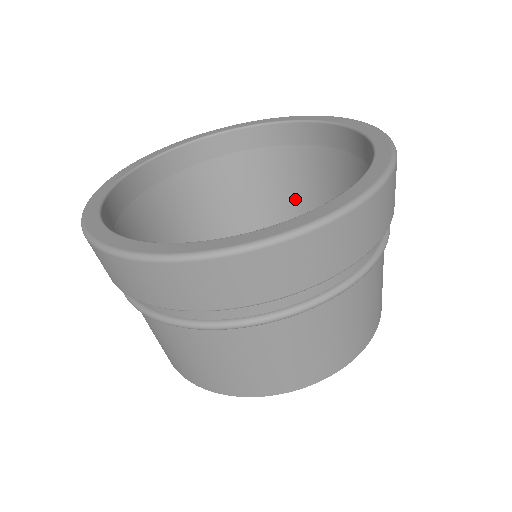
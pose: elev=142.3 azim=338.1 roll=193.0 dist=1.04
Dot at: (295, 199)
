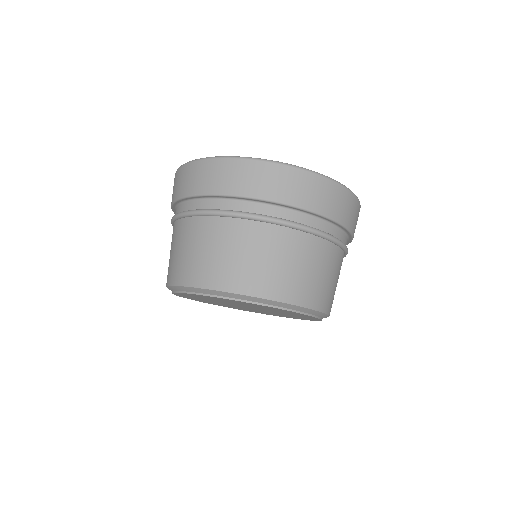
Dot at: occluded
